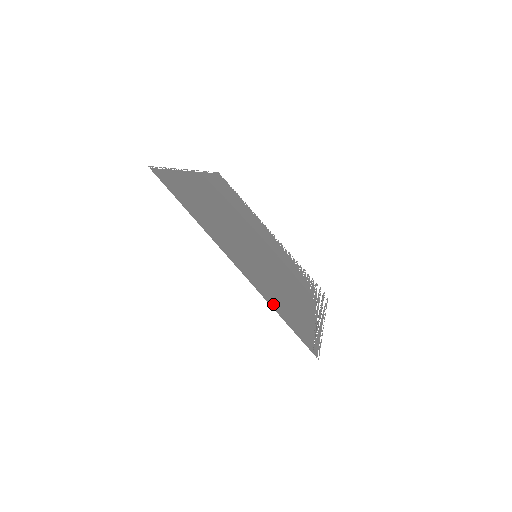
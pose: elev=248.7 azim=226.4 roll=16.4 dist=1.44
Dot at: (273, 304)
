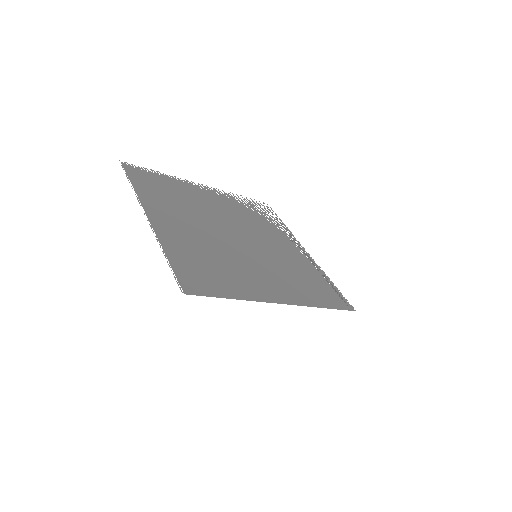
Dot at: (315, 301)
